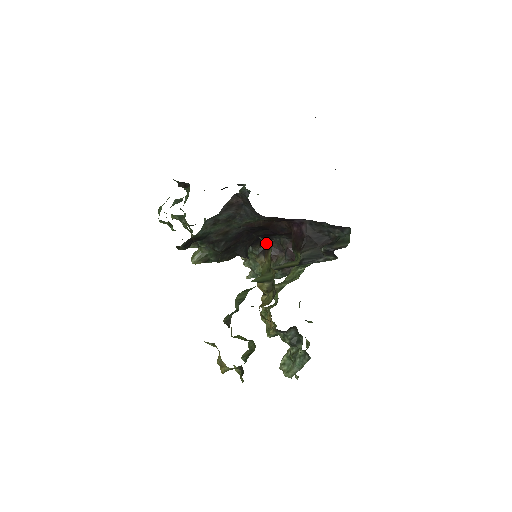
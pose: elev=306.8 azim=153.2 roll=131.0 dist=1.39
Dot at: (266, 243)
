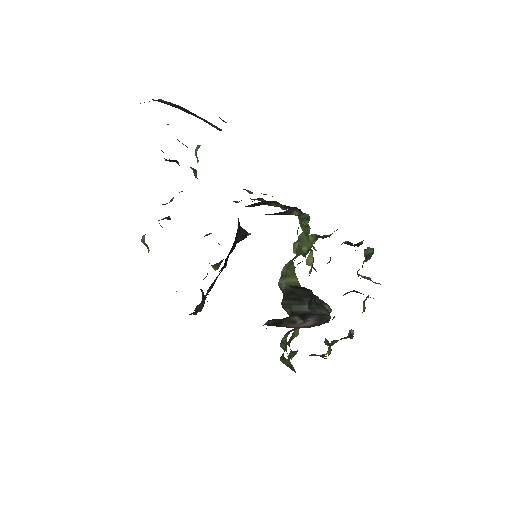
Dot at: occluded
